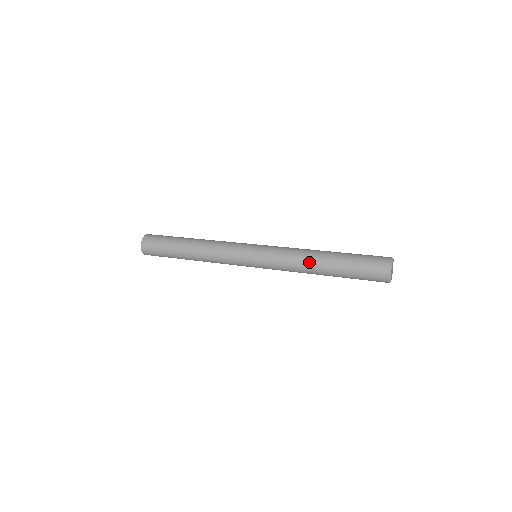
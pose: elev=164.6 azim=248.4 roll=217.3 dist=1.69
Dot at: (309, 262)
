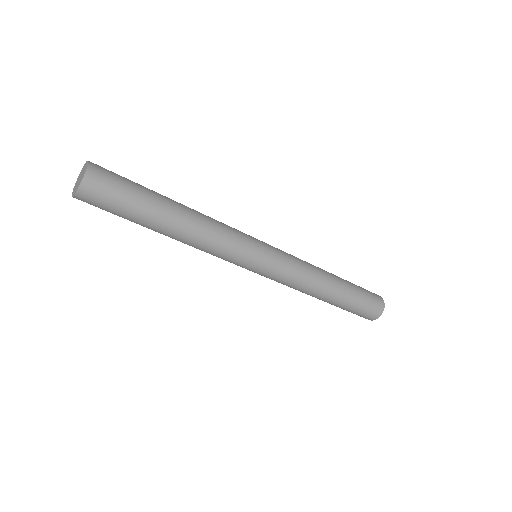
Dot at: (324, 278)
